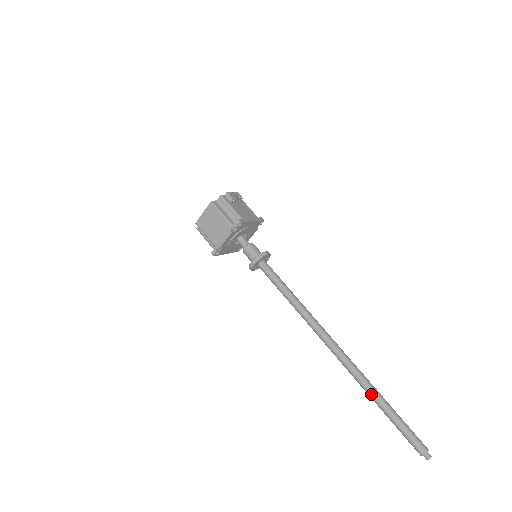
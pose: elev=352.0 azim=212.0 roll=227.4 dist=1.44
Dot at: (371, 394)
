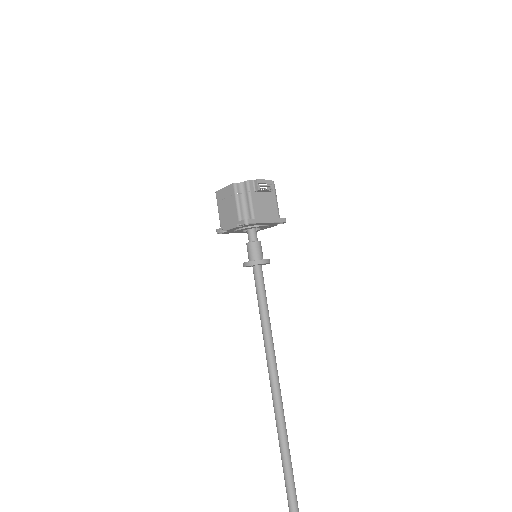
Dot at: (280, 442)
